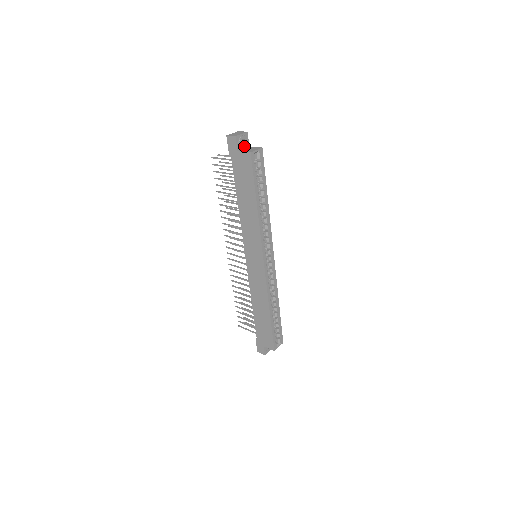
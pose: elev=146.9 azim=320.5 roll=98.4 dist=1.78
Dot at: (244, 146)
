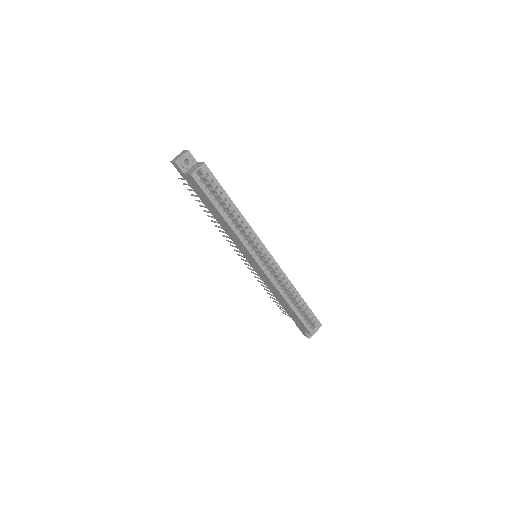
Dot at: (190, 165)
